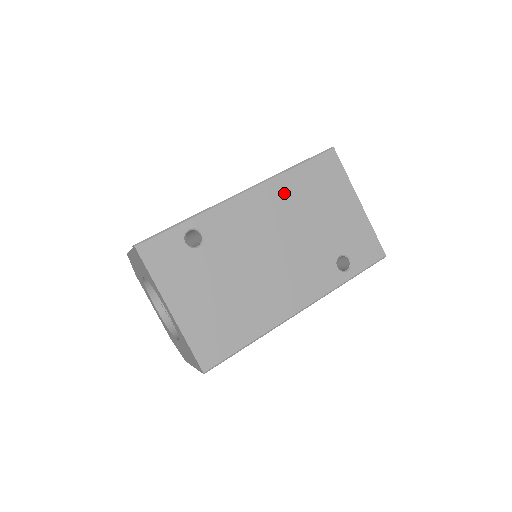
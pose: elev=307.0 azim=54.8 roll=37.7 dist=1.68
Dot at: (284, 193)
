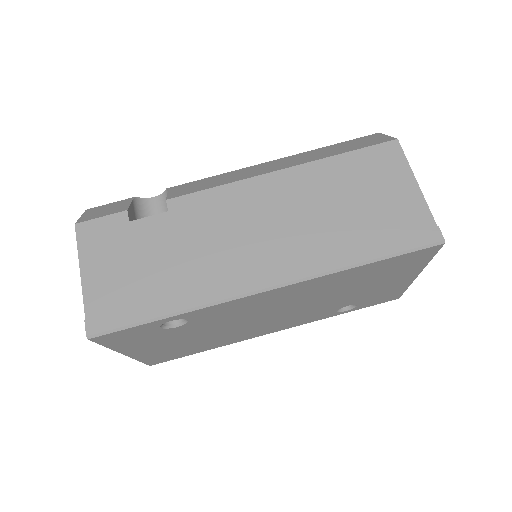
Dot at: (326, 284)
